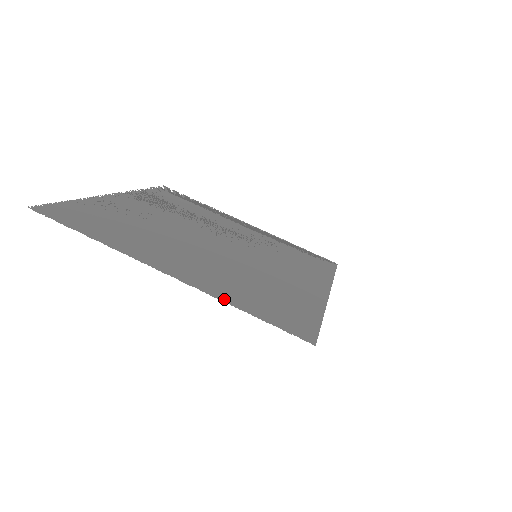
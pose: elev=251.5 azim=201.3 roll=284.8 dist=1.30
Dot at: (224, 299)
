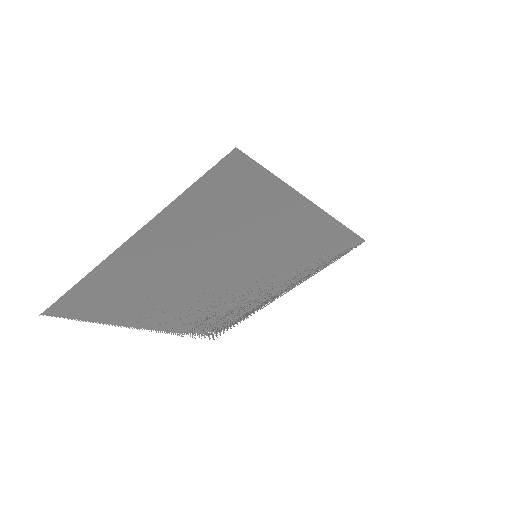
Dot at: (167, 209)
